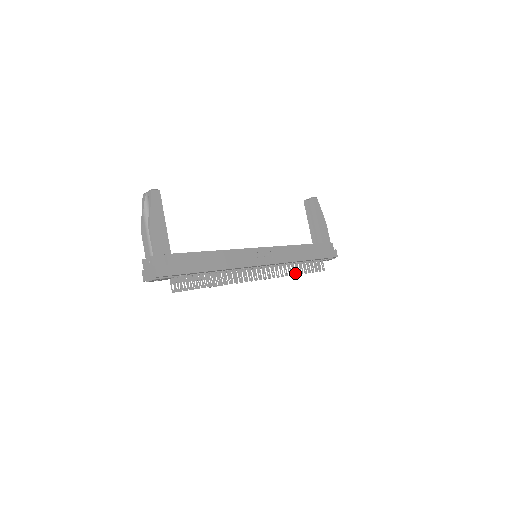
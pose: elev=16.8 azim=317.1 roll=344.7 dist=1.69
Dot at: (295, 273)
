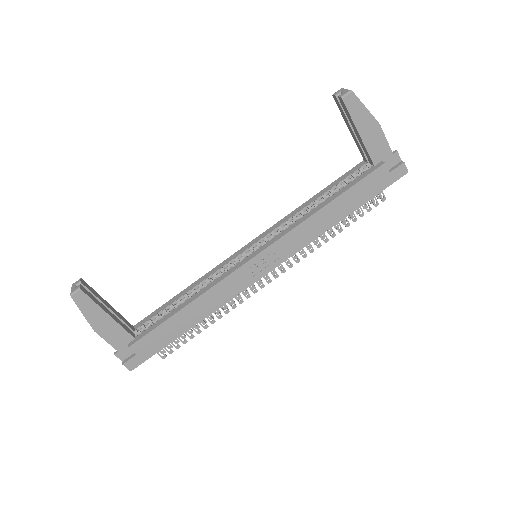
Dot at: (327, 239)
